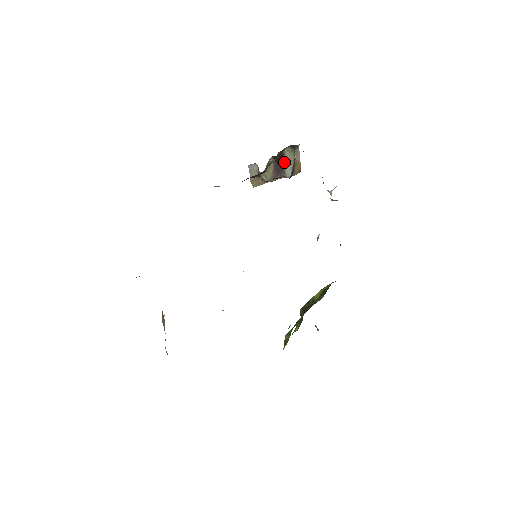
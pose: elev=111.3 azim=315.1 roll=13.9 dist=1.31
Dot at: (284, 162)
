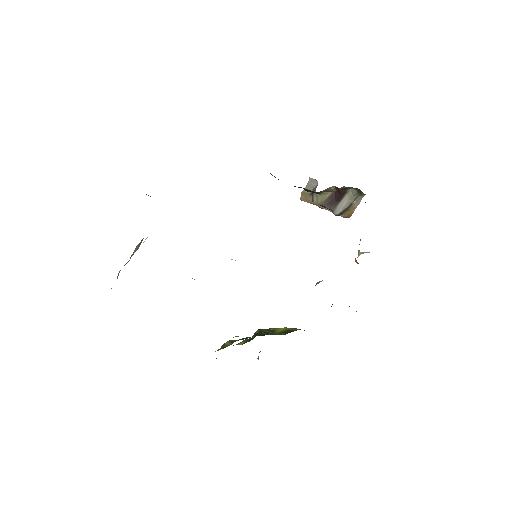
Dot at: (342, 198)
